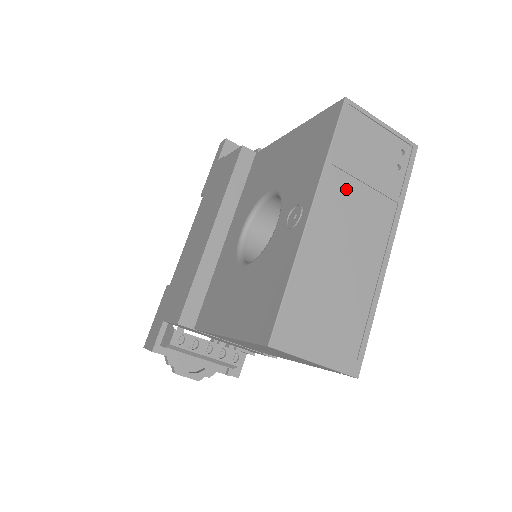
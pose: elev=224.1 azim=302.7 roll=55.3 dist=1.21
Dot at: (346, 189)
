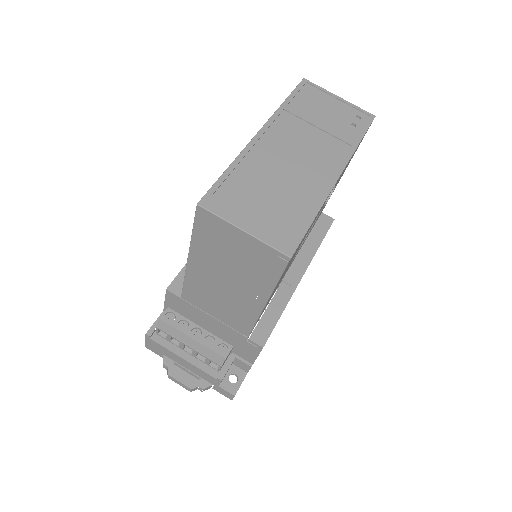
Dot at: (297, 127)
